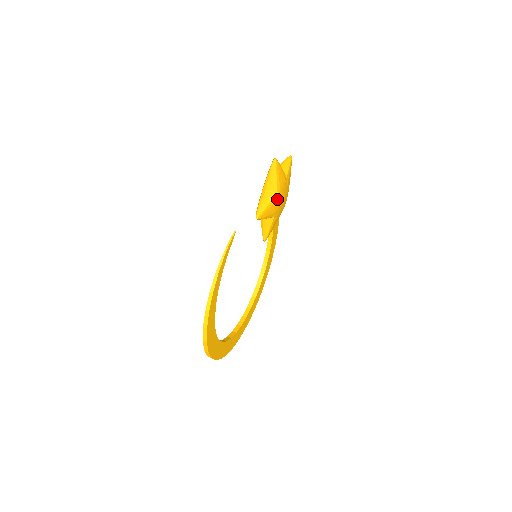
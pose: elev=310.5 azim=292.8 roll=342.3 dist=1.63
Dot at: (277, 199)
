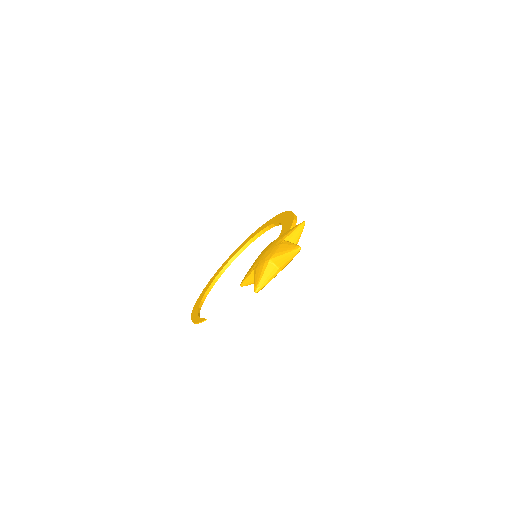
Dot at: occluded
